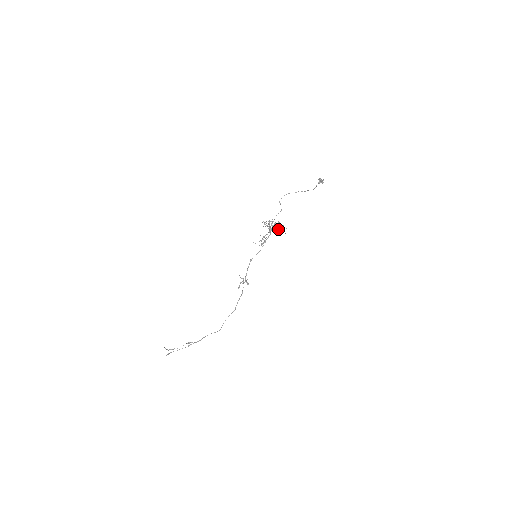
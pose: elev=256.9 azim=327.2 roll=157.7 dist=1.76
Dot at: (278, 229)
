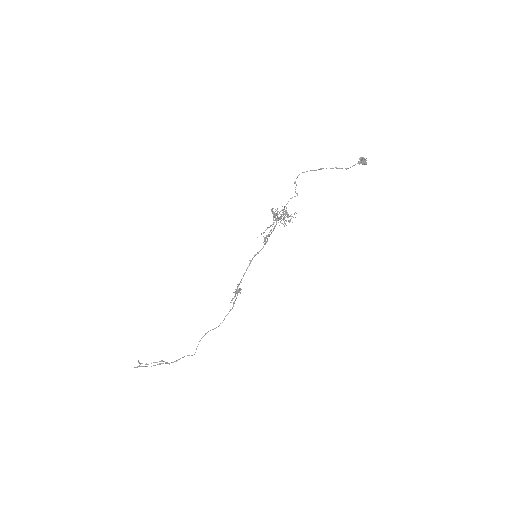
Dot at: (283, 217)
